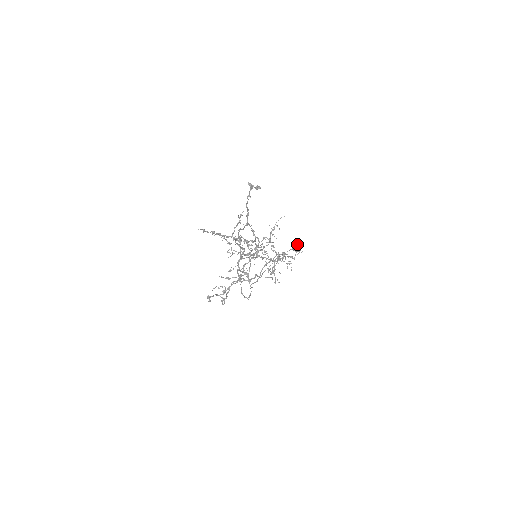
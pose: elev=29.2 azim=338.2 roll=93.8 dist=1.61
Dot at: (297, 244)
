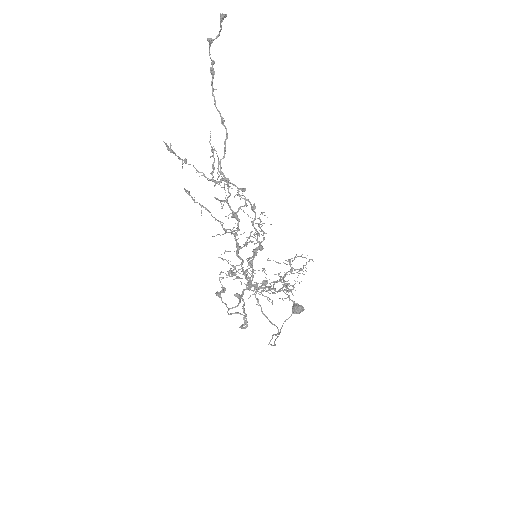
Dot at: occluded
